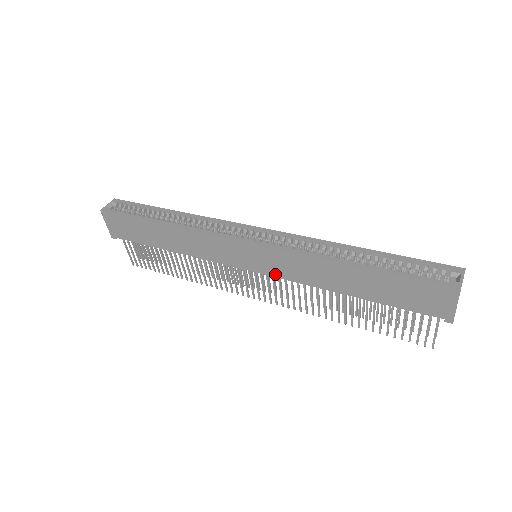
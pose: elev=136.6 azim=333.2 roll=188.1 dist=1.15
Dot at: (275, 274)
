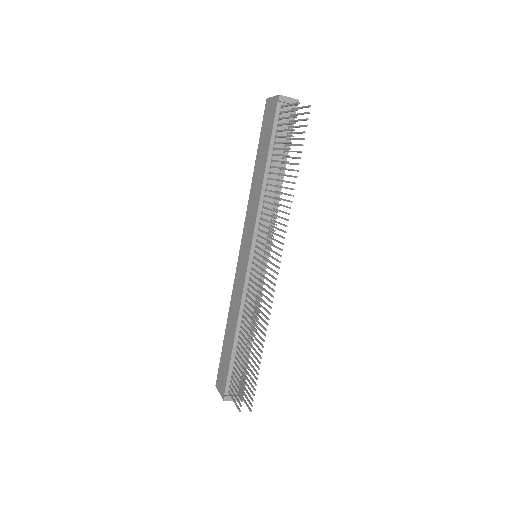
Dot at: (252, 235)
